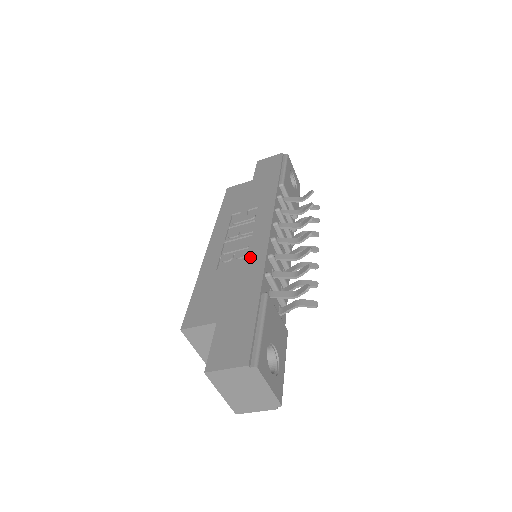
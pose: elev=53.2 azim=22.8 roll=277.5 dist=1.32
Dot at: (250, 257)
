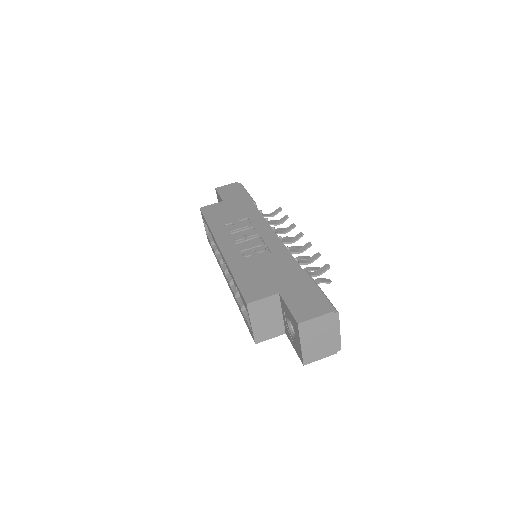
Dot at: (272, 250)
